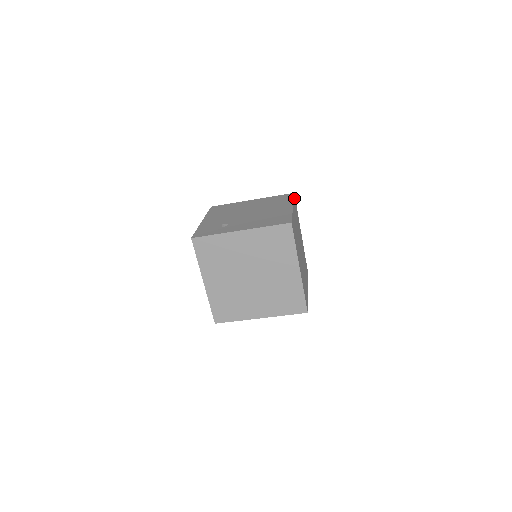
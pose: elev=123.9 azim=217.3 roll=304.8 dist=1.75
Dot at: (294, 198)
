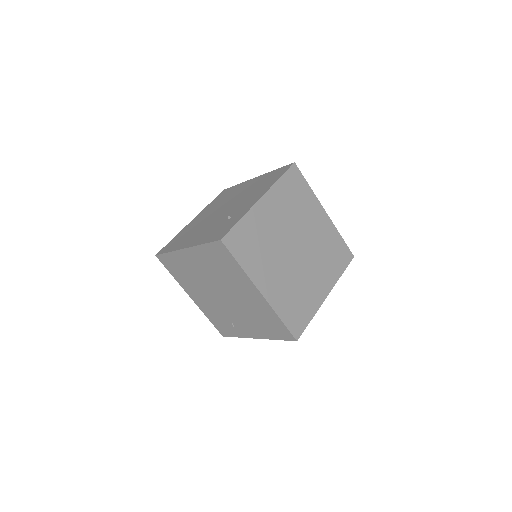
Dot at: occluded
